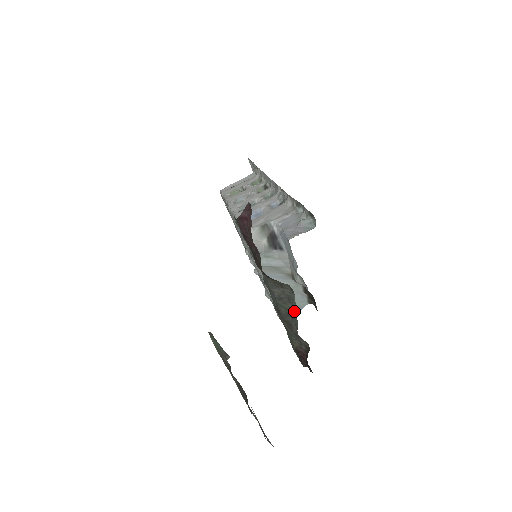
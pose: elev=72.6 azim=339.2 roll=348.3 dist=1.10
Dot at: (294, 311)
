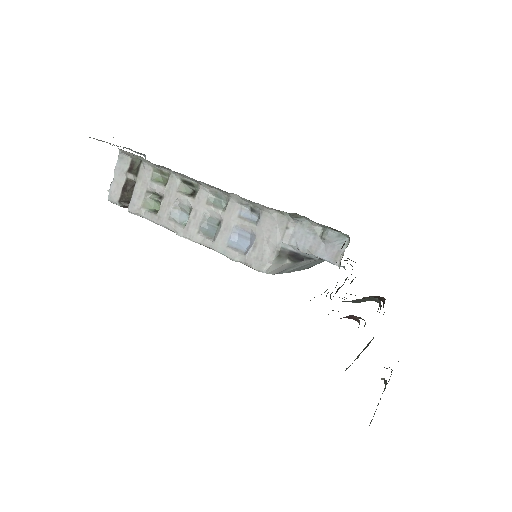
Dot at: occluded
